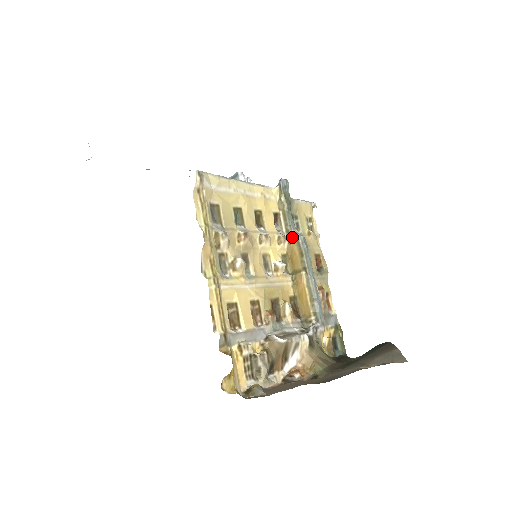
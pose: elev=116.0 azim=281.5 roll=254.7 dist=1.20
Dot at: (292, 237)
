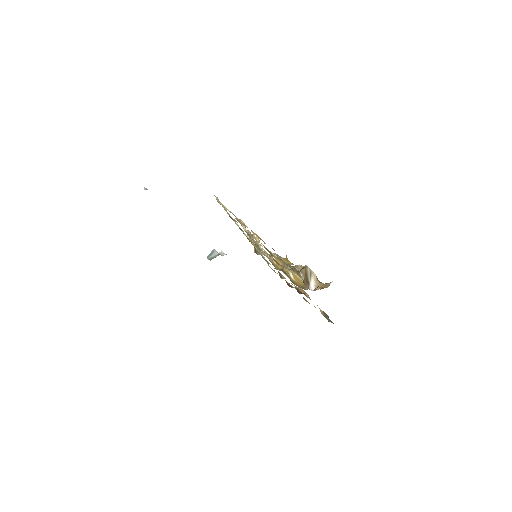
Dot at: (270, 256)
